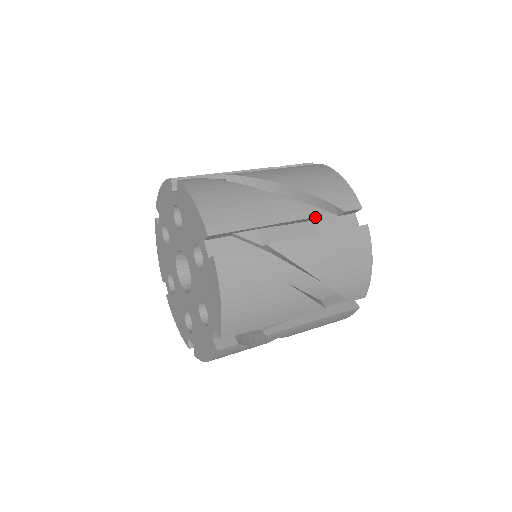
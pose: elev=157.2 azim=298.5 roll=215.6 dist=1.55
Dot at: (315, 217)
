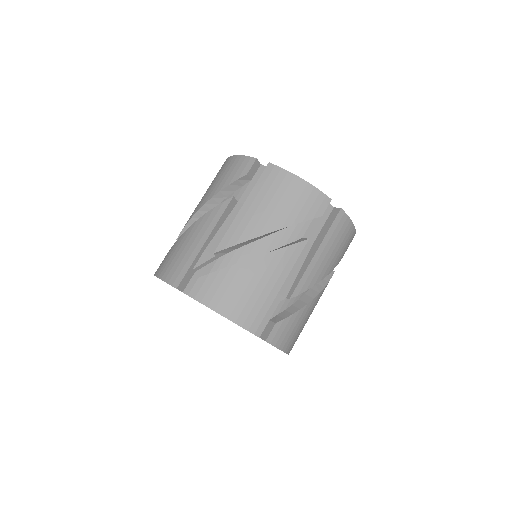
Dot at: occluded
